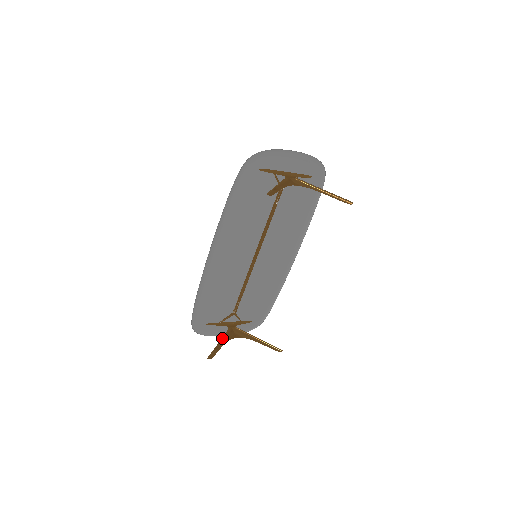
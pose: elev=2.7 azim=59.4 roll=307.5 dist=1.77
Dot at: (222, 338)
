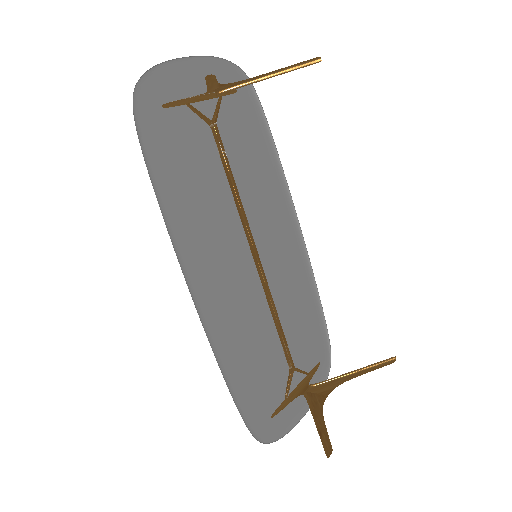
Dot at: (311, 413)
